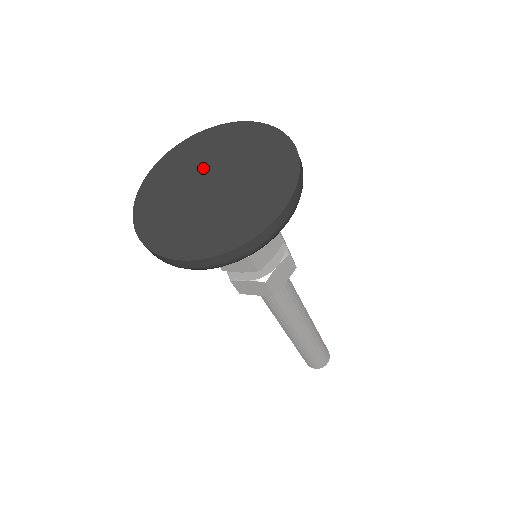
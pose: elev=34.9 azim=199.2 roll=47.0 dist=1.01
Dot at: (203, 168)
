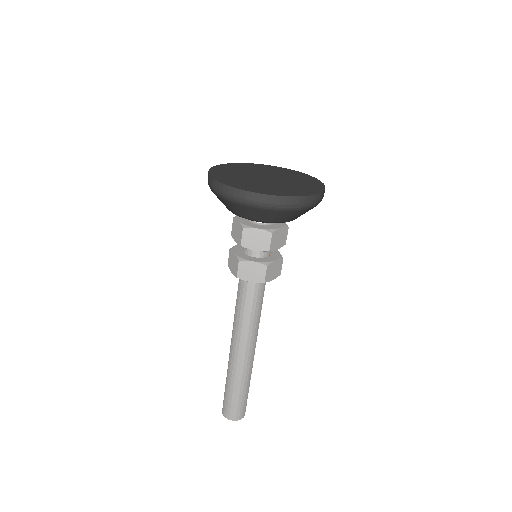
Dot at: (258, 172)
